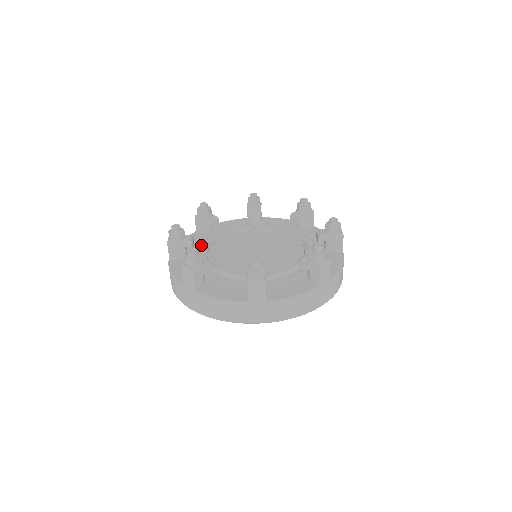
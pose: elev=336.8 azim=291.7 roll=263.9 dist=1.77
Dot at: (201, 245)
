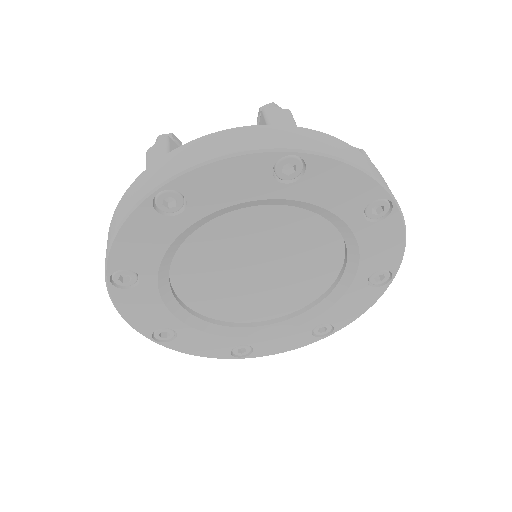
Dot at: occluded
